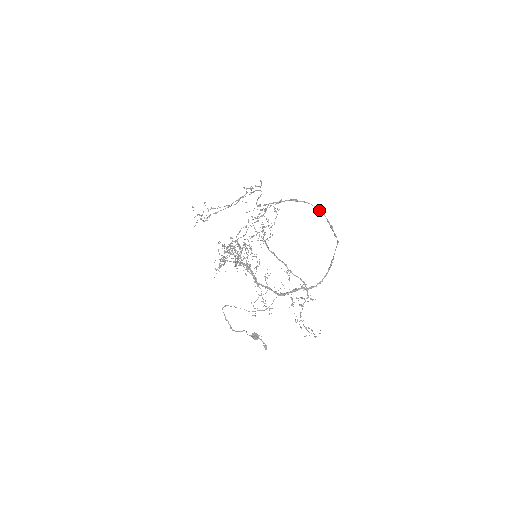
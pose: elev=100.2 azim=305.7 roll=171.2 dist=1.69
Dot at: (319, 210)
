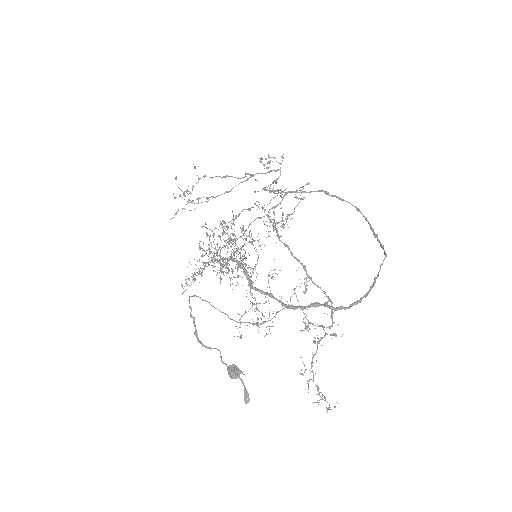
Dot at: (360, 211)
